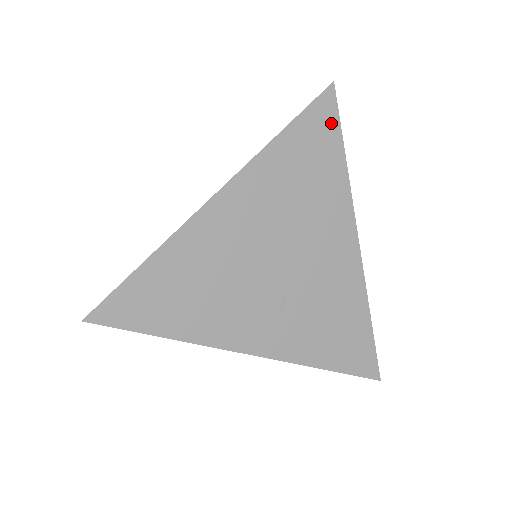
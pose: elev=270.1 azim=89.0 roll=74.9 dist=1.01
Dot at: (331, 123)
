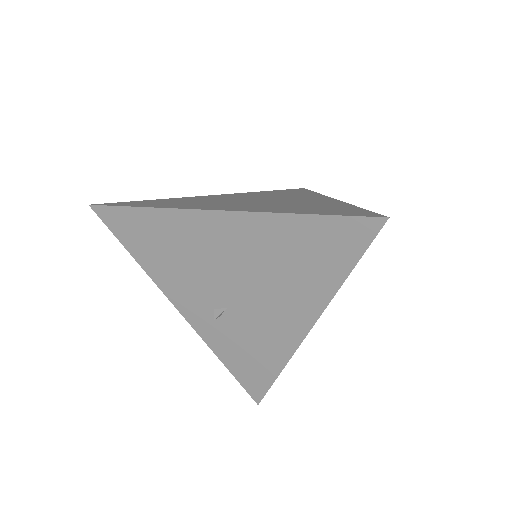
Dot at: (356, 244)
